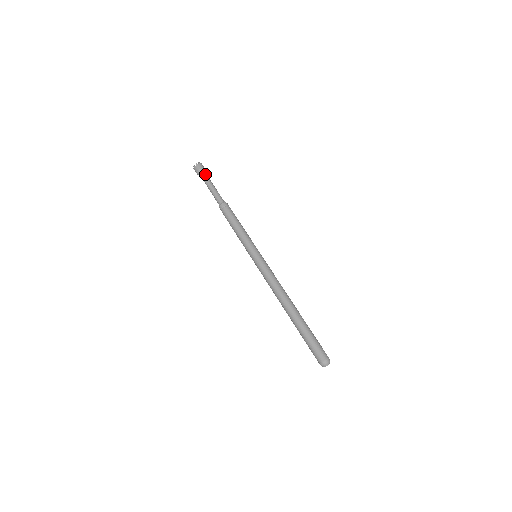
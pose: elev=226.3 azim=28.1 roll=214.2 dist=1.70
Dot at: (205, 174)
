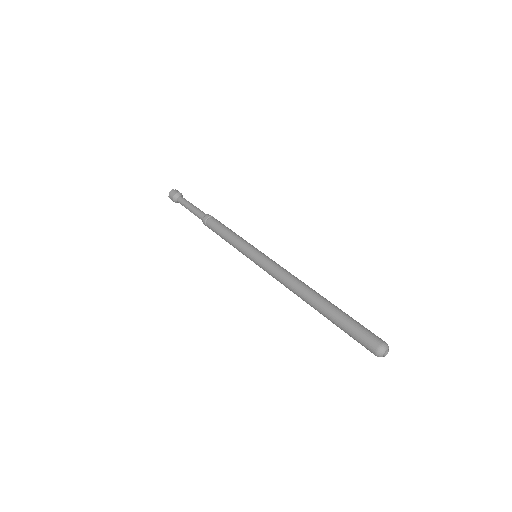
Dot at: occluded
